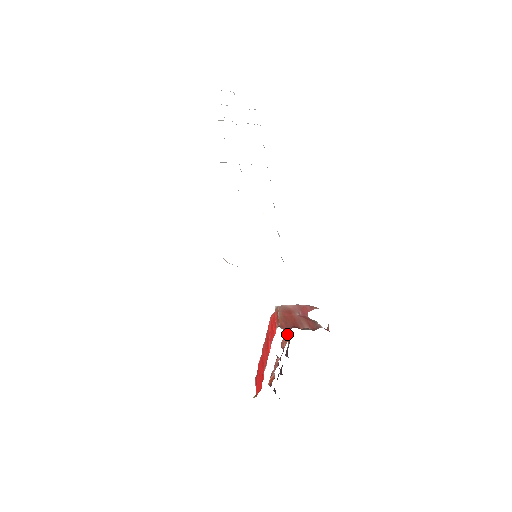
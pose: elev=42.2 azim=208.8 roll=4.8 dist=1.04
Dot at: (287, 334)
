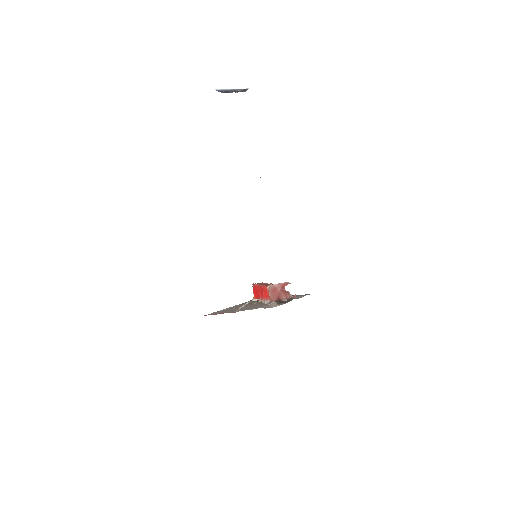
Dot at: occluded
